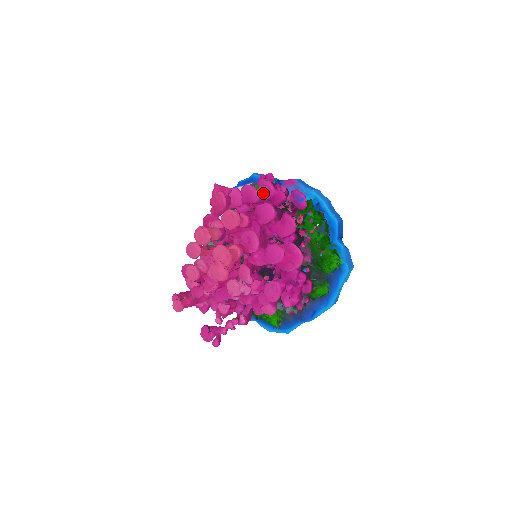
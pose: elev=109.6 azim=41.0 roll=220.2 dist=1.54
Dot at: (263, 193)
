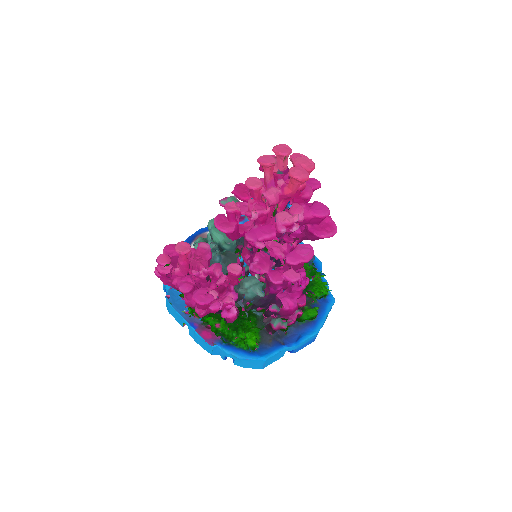
Dot at: occluded
